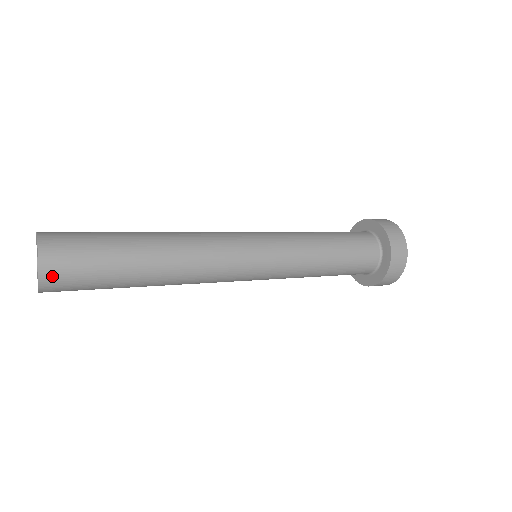
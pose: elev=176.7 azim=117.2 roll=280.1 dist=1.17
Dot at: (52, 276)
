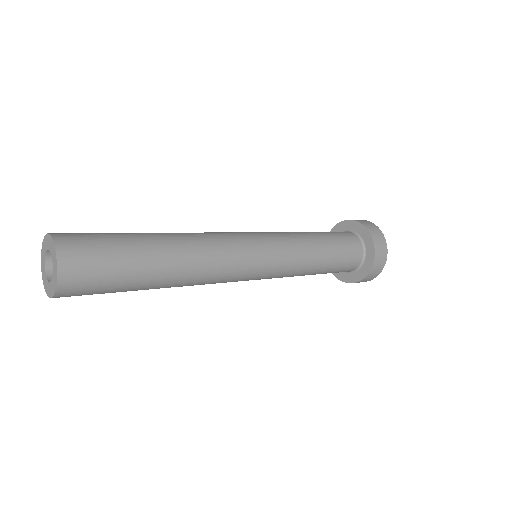
Dot at: (71, 275)
